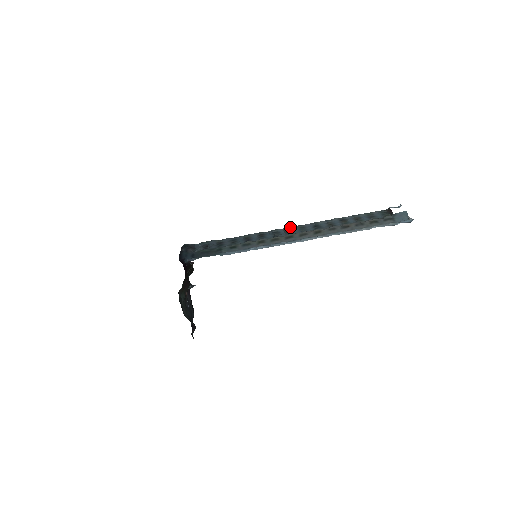
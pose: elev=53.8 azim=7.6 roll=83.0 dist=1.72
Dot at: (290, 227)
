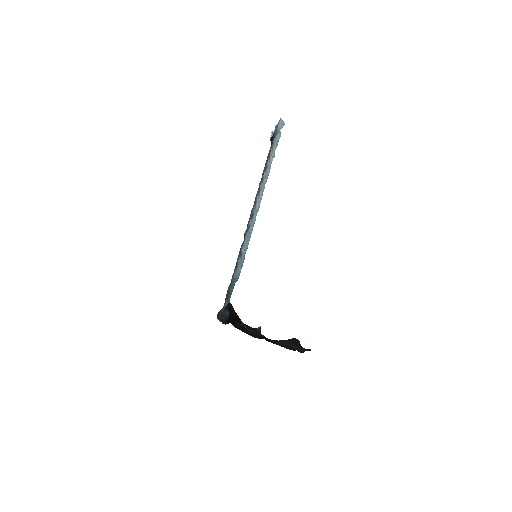
Dot at: (248, 222)
